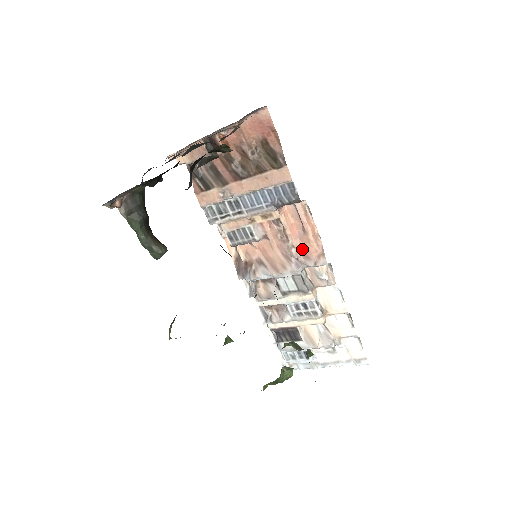
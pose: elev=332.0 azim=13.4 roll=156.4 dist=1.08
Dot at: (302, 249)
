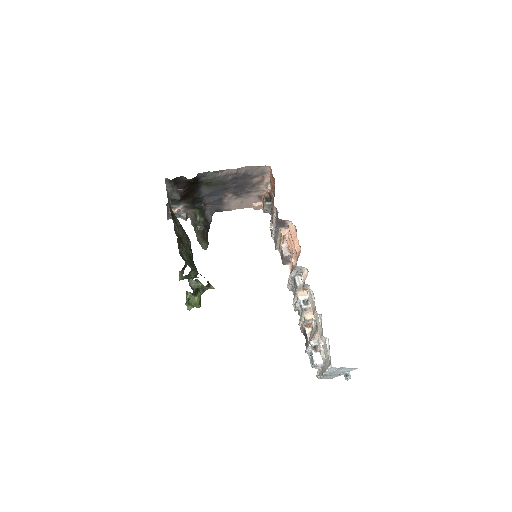
Dot at: occluded
